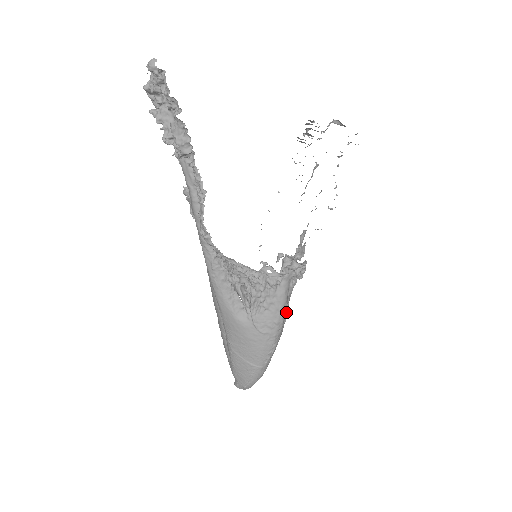
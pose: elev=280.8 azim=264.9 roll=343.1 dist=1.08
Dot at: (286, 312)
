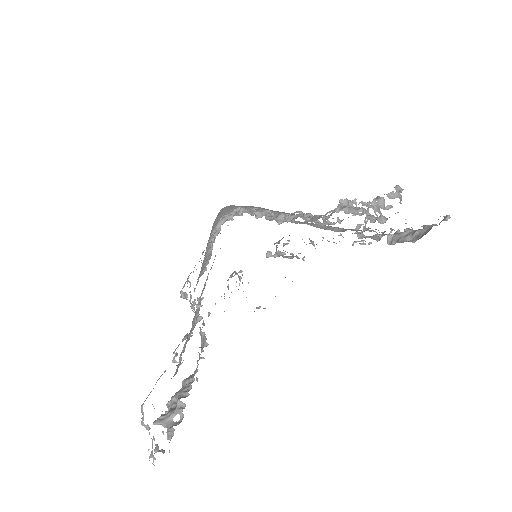
Dot at: occluded
